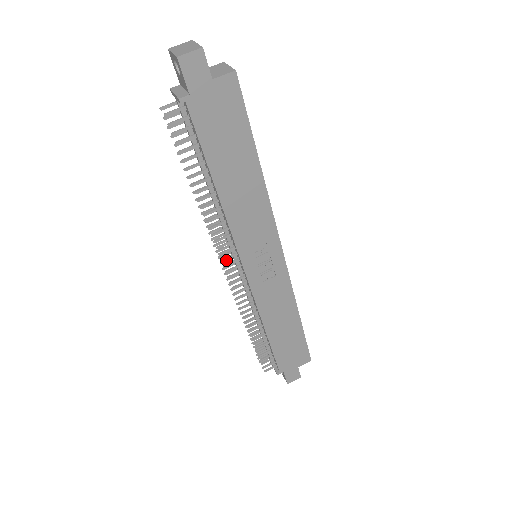
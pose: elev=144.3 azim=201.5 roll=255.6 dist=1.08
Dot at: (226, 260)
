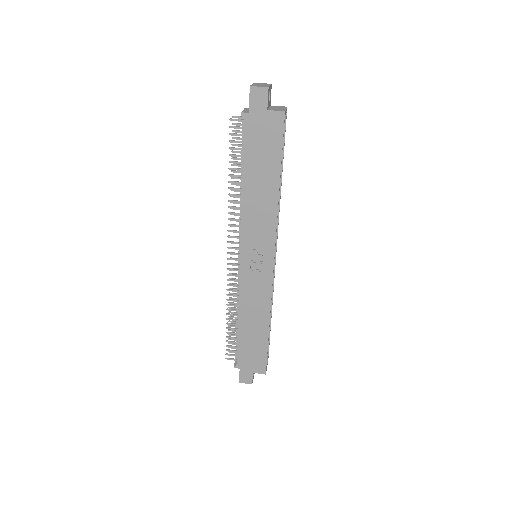
Dot at: occluded
